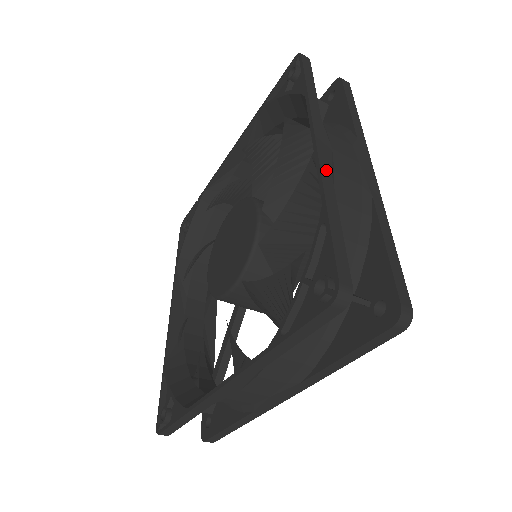
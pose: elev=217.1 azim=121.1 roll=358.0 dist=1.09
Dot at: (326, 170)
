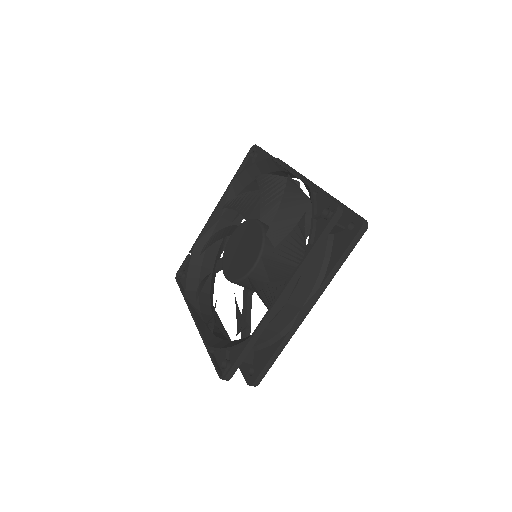
Dot at: (302, 177)
